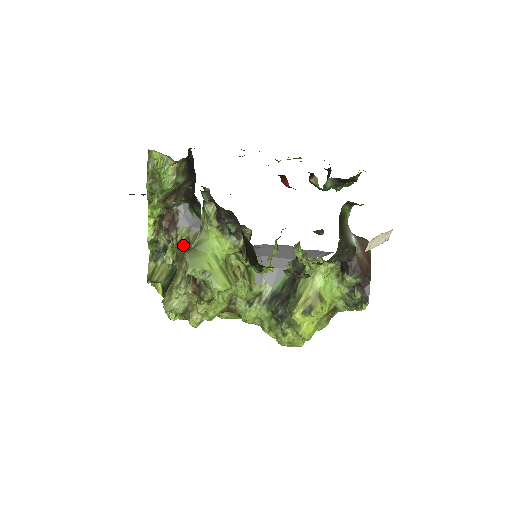
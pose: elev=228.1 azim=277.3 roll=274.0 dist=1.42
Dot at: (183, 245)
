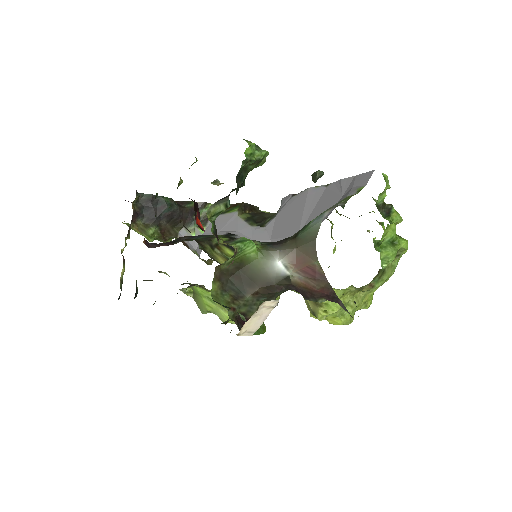
Dot at: (209, 259)
